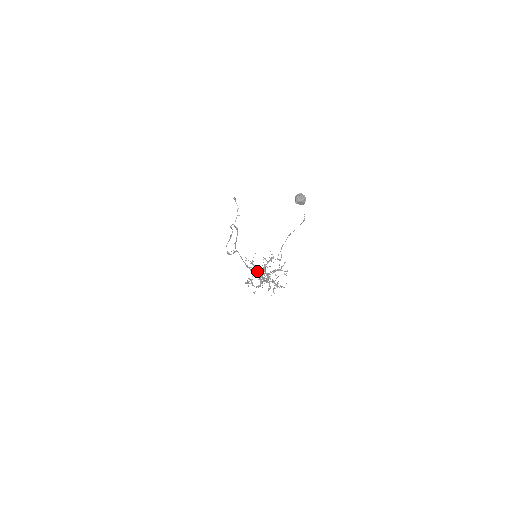
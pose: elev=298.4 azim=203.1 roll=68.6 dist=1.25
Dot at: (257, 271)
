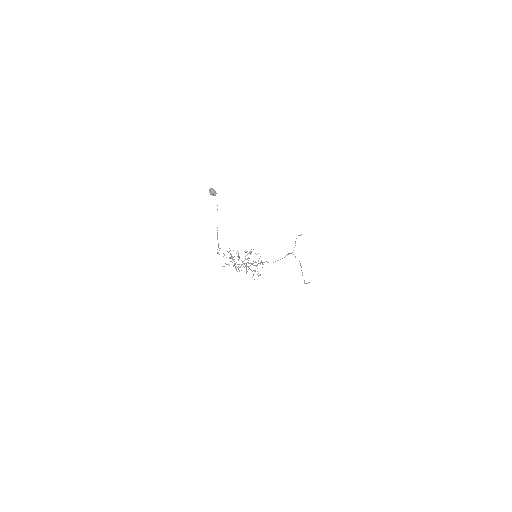
Dot at: (234, 256)
